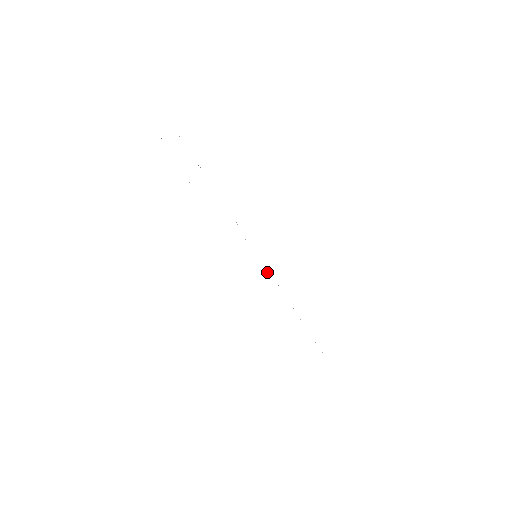
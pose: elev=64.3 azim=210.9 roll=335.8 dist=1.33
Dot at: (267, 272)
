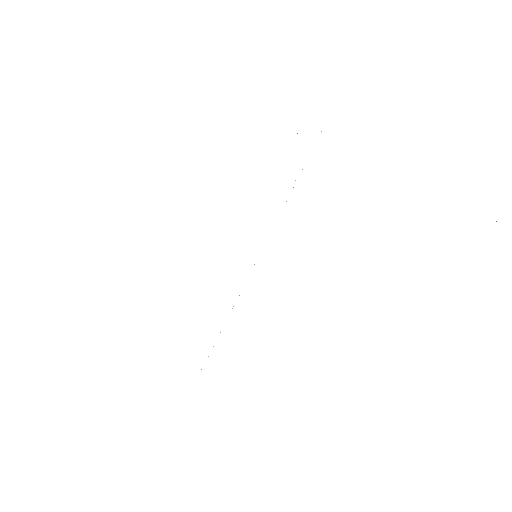
Dot at: occluded
